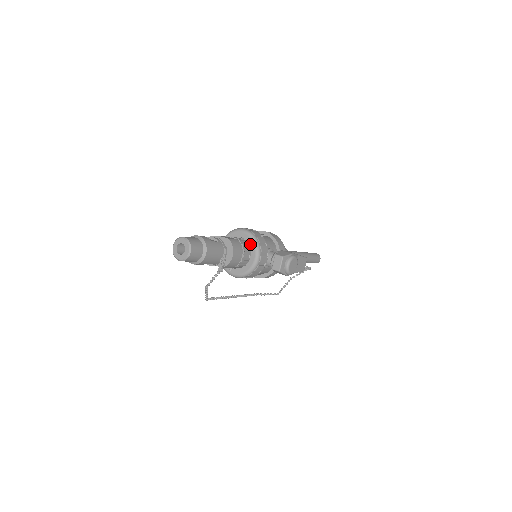
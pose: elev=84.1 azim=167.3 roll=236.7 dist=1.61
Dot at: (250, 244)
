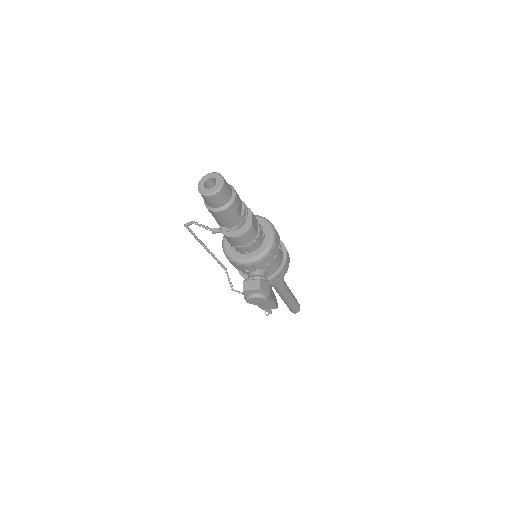
Dot at: (260, 248)
